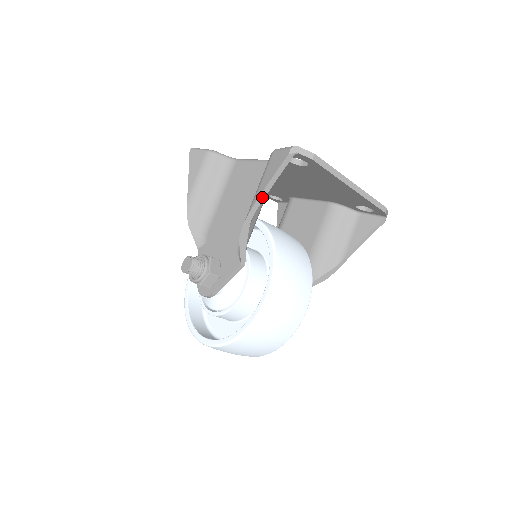
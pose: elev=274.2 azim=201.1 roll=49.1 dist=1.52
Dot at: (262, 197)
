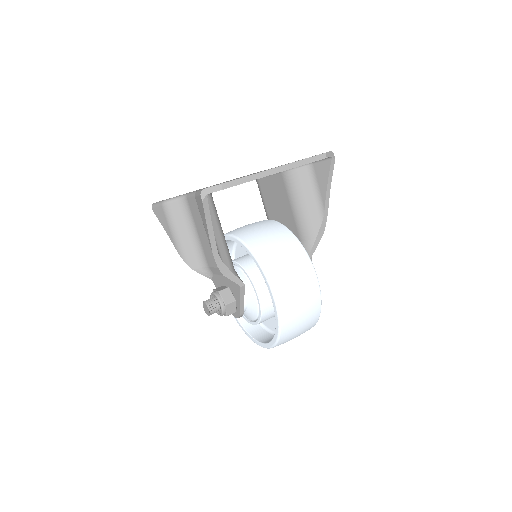
Dot at: (212, 239)
